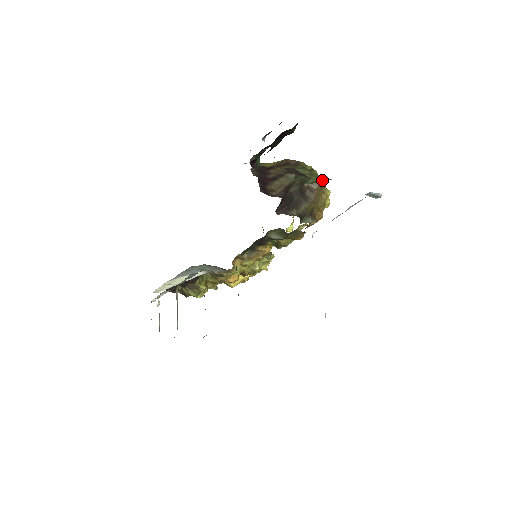
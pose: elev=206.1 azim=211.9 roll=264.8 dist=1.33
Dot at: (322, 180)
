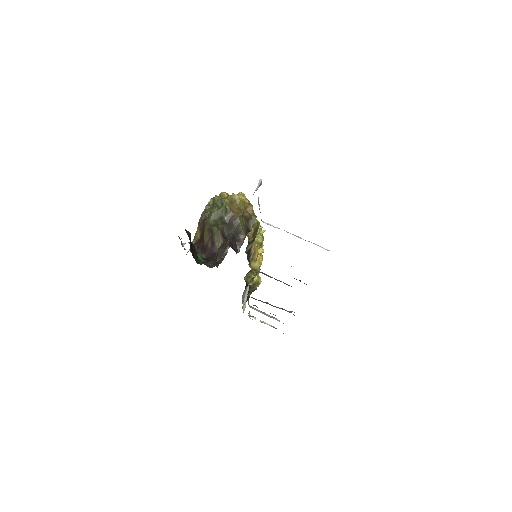
Dot at: (226, 200)
